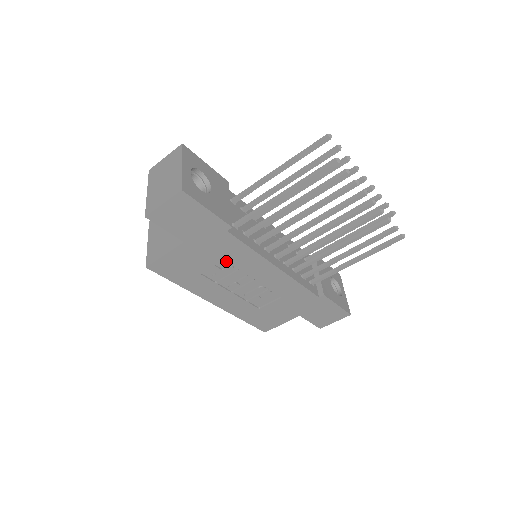
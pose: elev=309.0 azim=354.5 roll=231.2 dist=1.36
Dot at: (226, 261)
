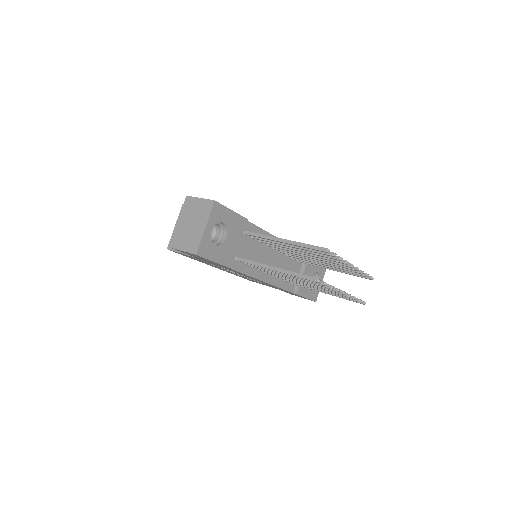
Dot at: occluded
